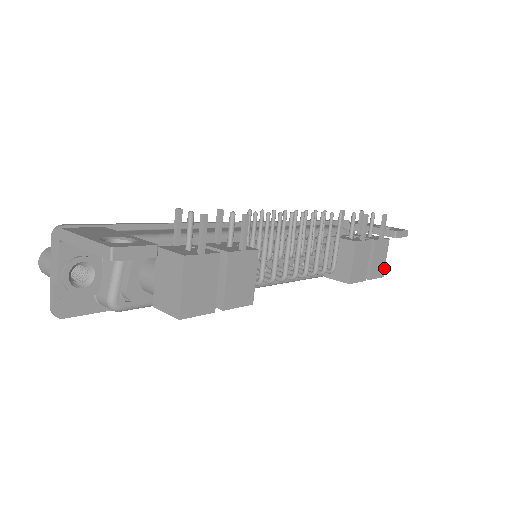
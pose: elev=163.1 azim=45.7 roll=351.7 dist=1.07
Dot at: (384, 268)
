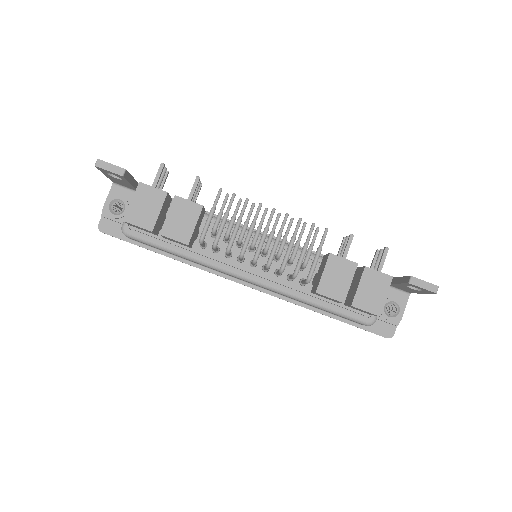
Dot at: (382, 307)
